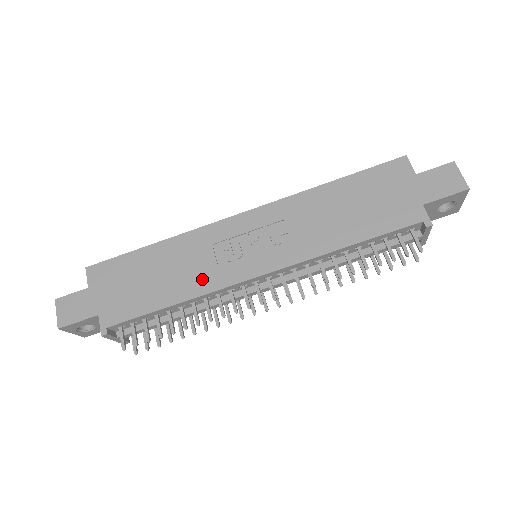
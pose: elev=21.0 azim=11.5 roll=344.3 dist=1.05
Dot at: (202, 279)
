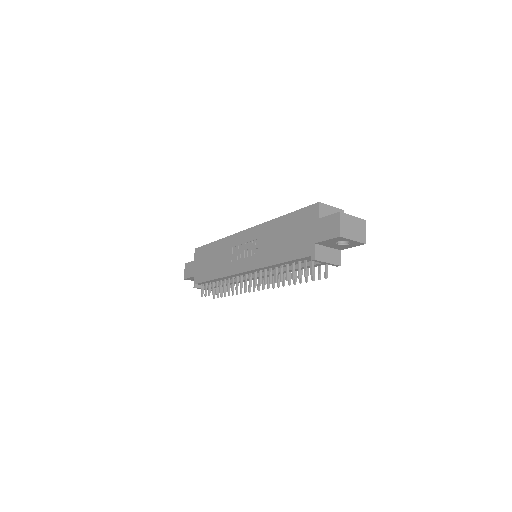
Dot at: (225, 267)
